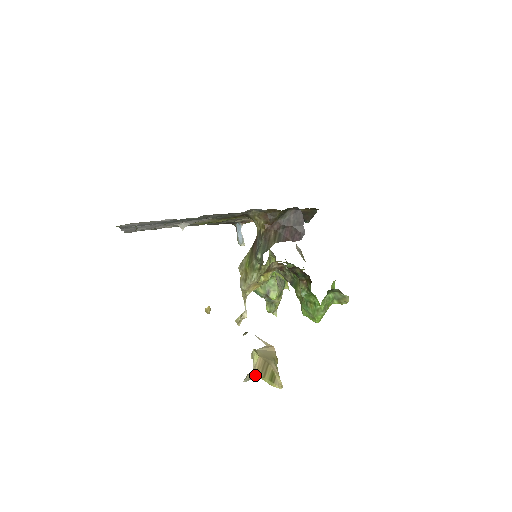
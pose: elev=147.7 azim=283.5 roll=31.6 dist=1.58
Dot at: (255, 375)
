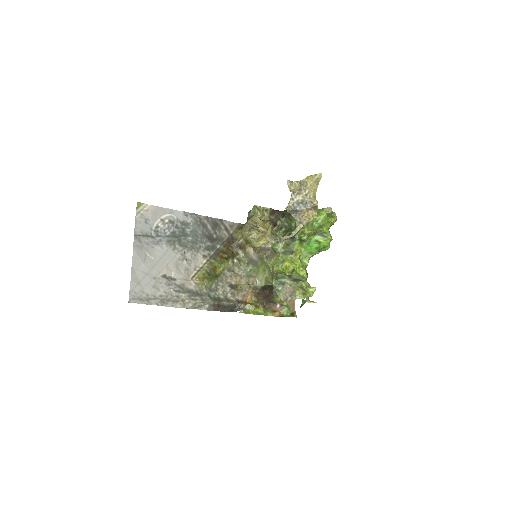
Dot at: (294, 184)
